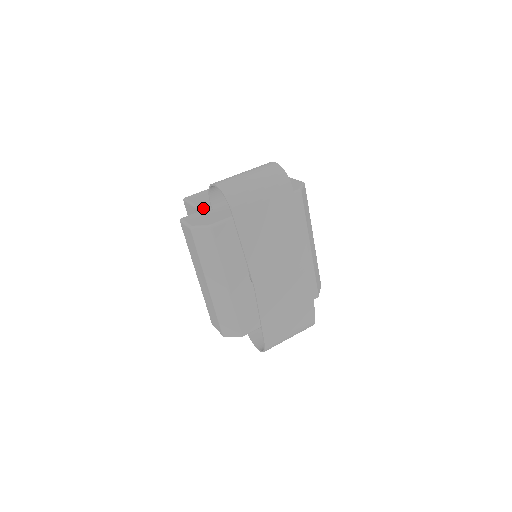
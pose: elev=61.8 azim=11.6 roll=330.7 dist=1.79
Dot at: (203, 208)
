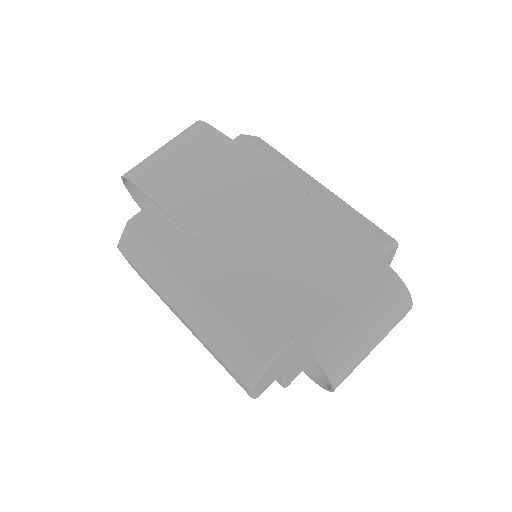
Dot at: occluded
